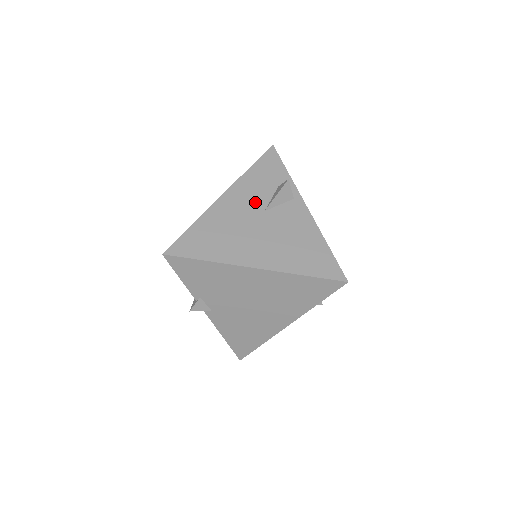
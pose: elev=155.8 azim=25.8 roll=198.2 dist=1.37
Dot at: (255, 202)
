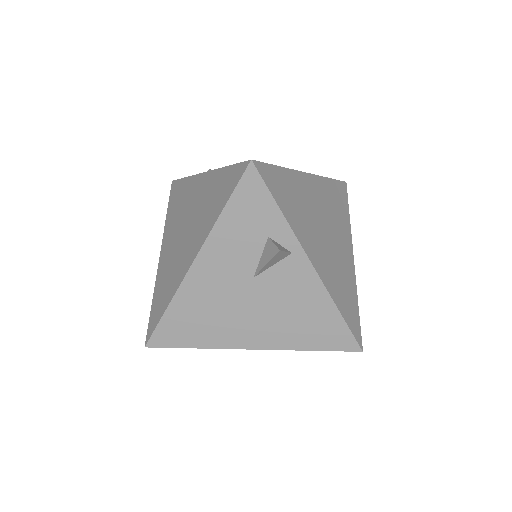
Dot at: (239, 267)
